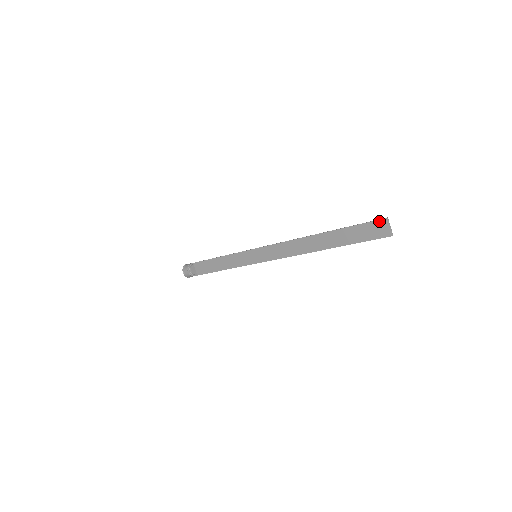
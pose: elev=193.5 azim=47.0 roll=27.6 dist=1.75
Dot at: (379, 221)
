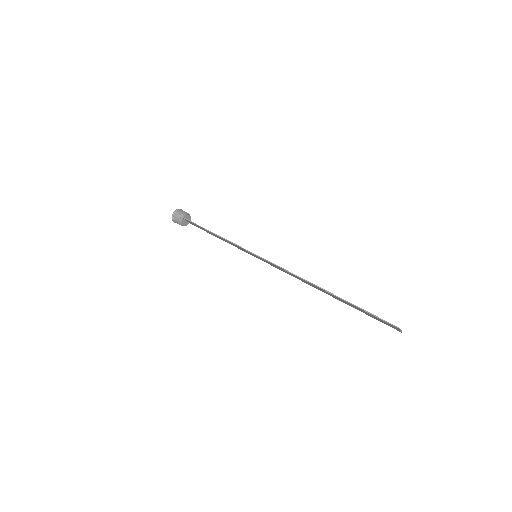
Dot at: occluded
